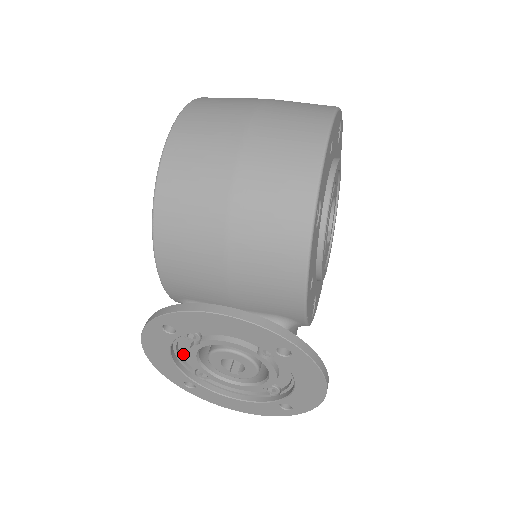
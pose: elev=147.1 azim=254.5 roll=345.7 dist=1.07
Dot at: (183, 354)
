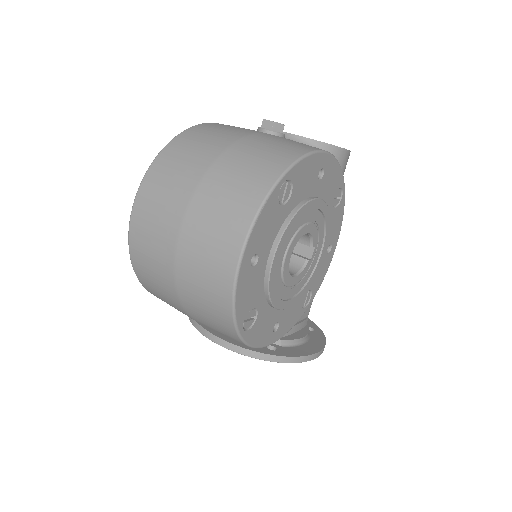
Dot at: occluded
